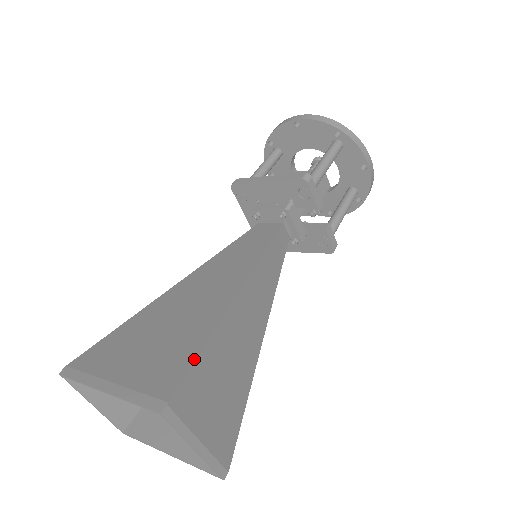
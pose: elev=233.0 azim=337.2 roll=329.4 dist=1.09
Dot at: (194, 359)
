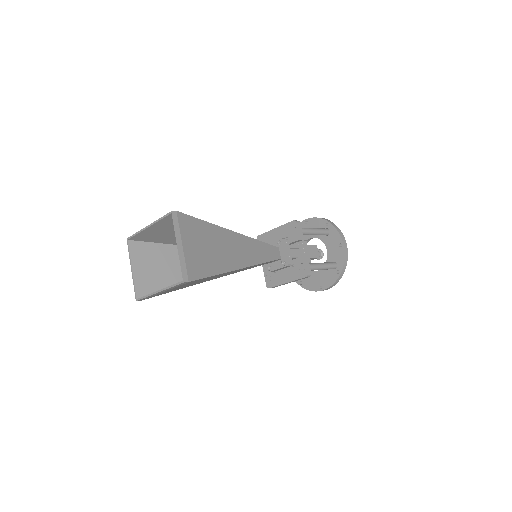
Dot at: (197, 218)
